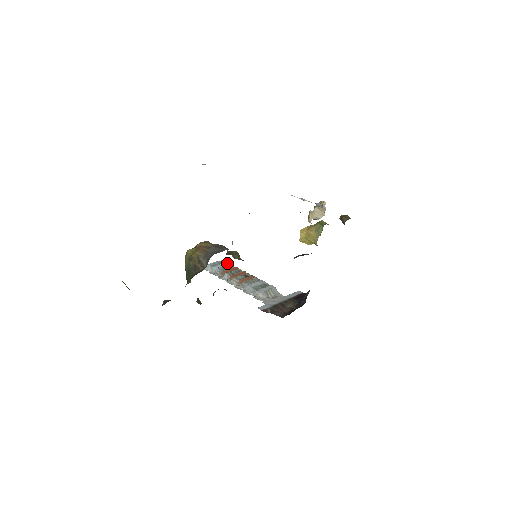
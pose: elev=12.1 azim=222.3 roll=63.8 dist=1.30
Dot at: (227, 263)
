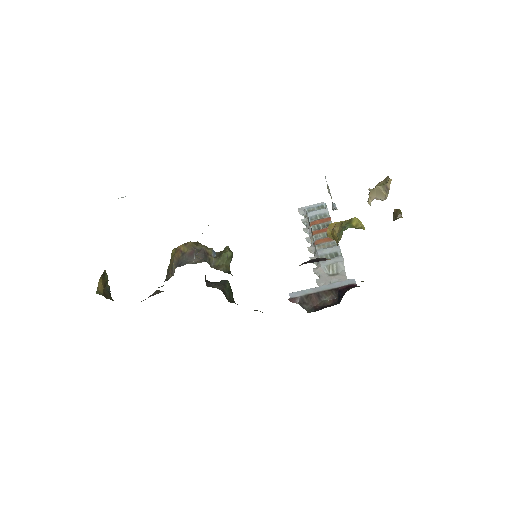
Dot at: (325, 209)
